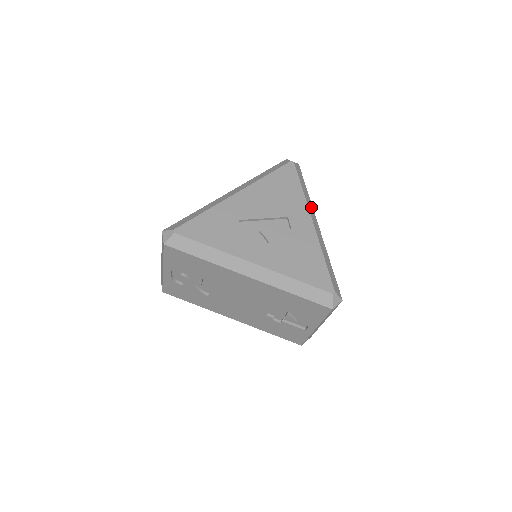
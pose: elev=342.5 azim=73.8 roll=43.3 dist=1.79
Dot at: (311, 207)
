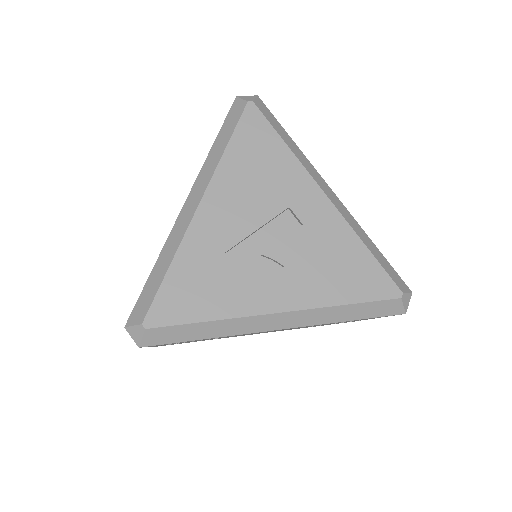
Dot at: (310, 166)
